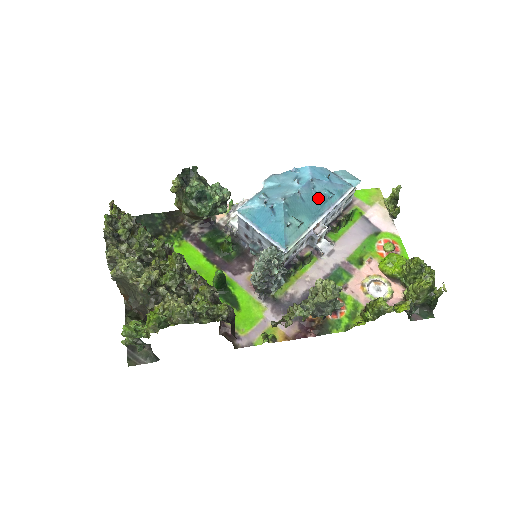
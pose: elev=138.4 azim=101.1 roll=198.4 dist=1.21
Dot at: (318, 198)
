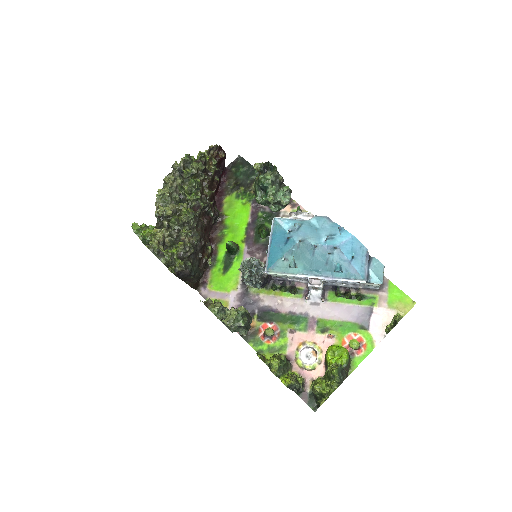
Dot at: (326, 263)
